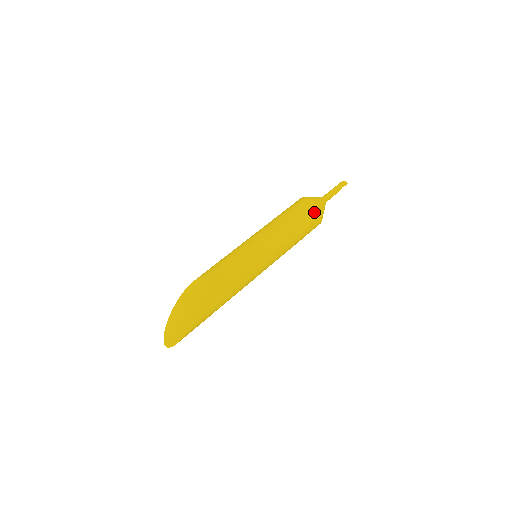
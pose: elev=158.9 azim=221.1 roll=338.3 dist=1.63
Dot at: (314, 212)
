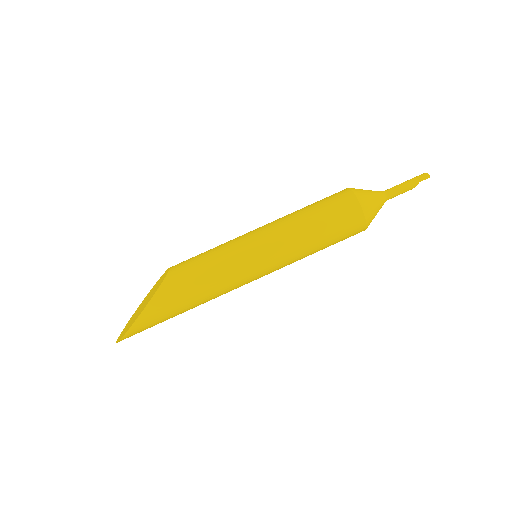
Dot at: (349, 207)
